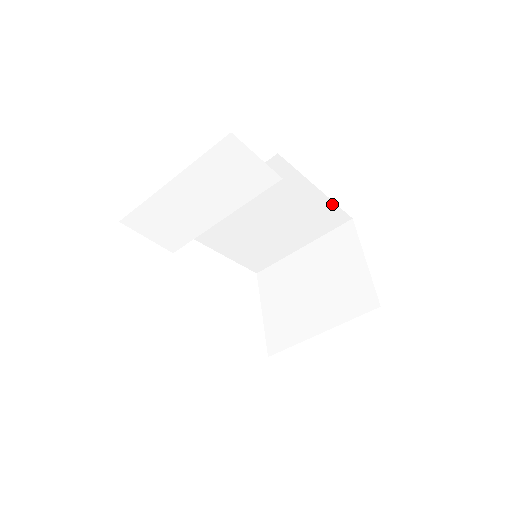
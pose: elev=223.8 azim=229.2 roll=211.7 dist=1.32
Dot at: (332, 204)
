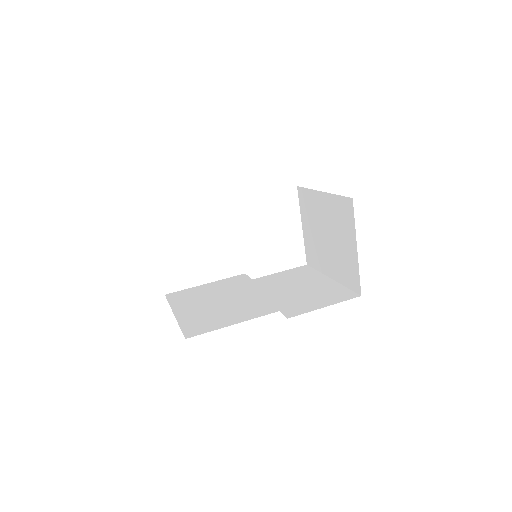
Dot at: occluded
